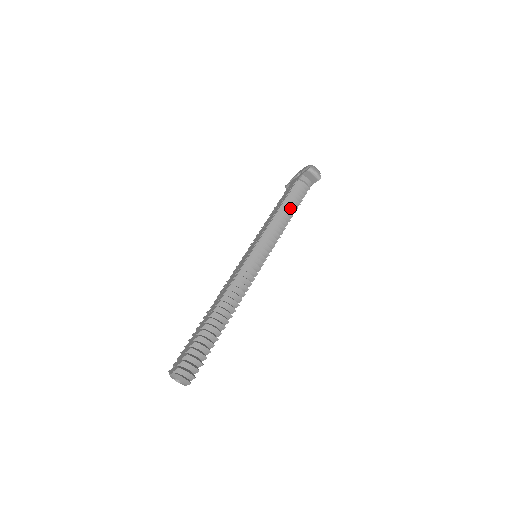
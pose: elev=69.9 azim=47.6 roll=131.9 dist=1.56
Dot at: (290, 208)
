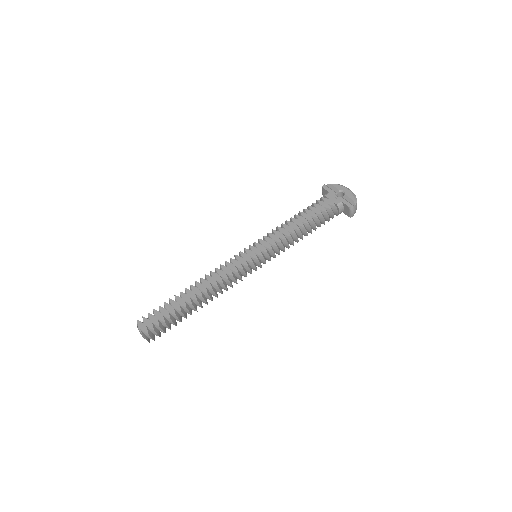
Dot at: (310, 230)
